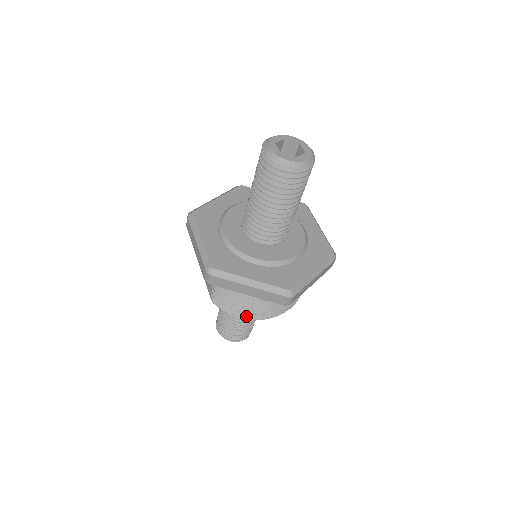
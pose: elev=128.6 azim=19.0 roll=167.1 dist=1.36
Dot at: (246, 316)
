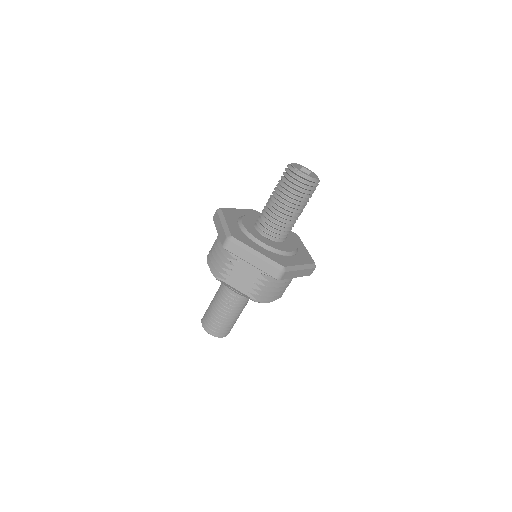
Dot at: (276, 298)
